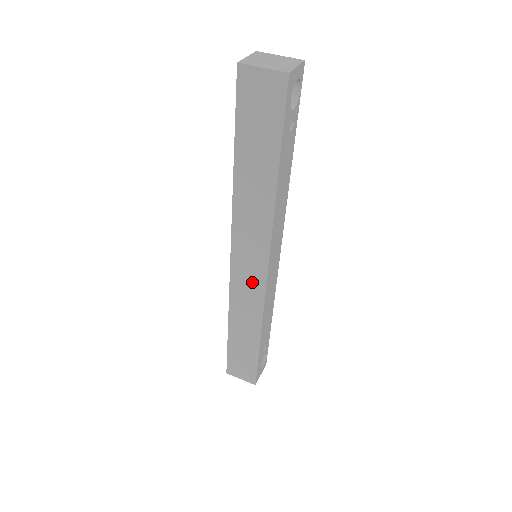
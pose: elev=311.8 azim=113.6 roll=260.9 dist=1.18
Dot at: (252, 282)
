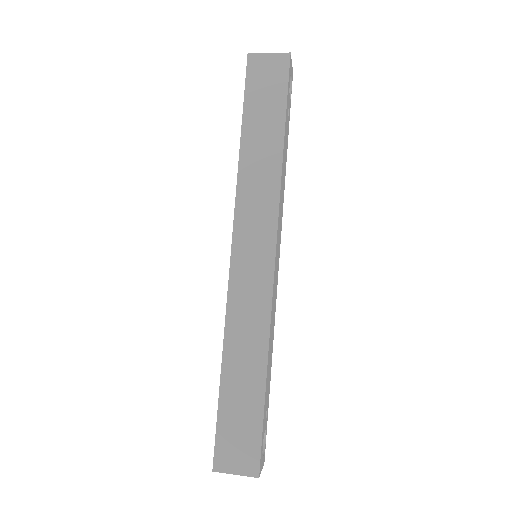
Dot at: (257, 276)
